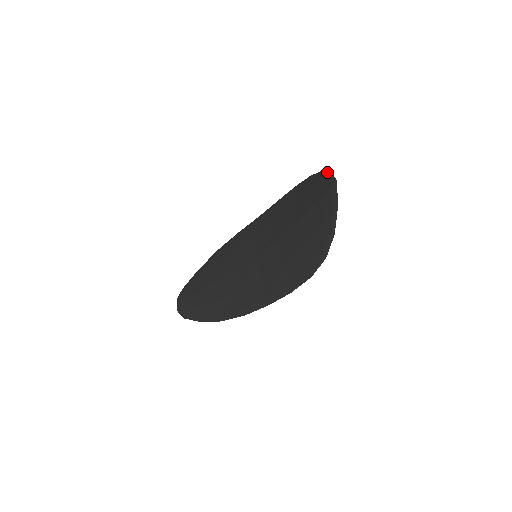
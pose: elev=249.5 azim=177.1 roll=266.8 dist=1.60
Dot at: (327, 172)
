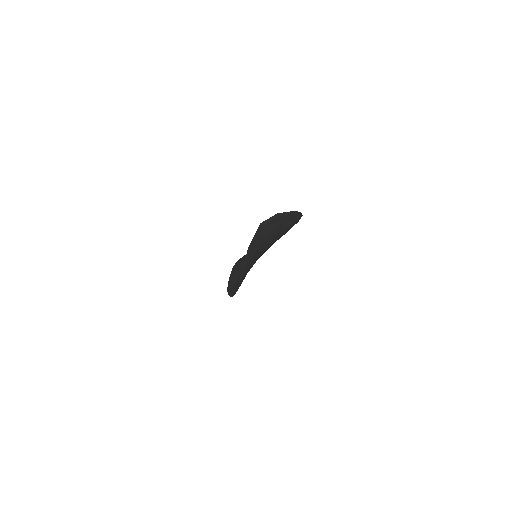
Dot at: (277, 214)
